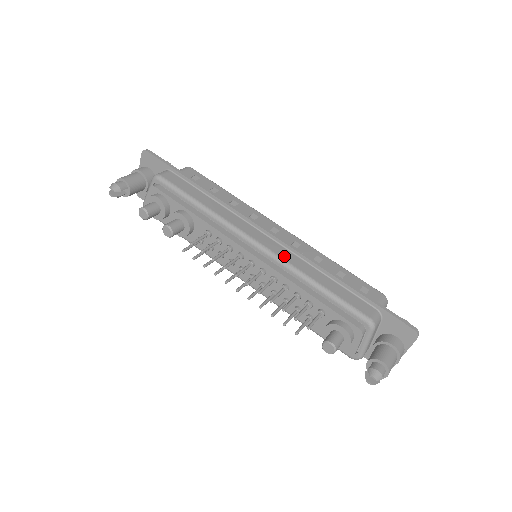
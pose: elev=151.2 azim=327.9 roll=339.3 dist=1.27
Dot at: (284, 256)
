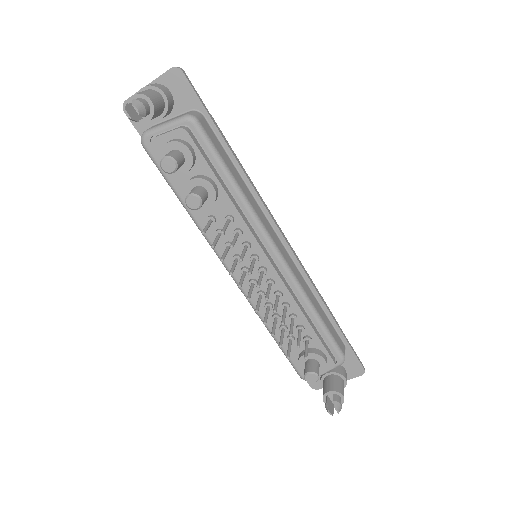
Dot at: (296, 274)
